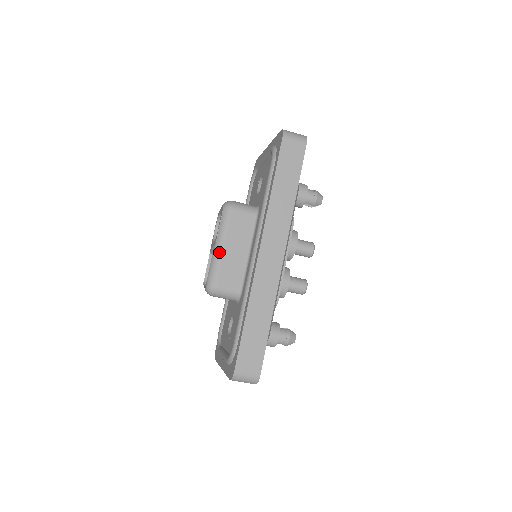
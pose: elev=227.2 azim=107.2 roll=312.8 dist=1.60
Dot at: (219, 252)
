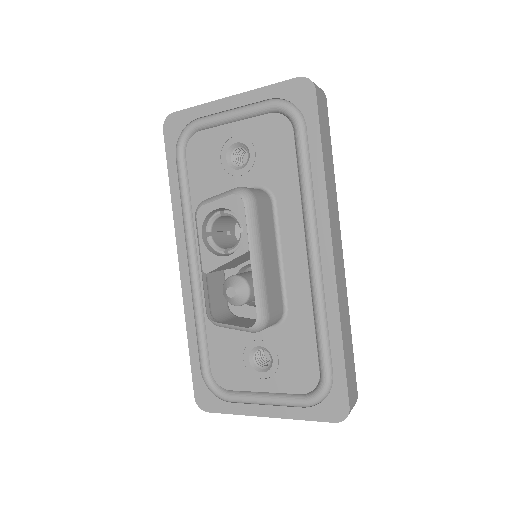
Dot at: (260, 268)
